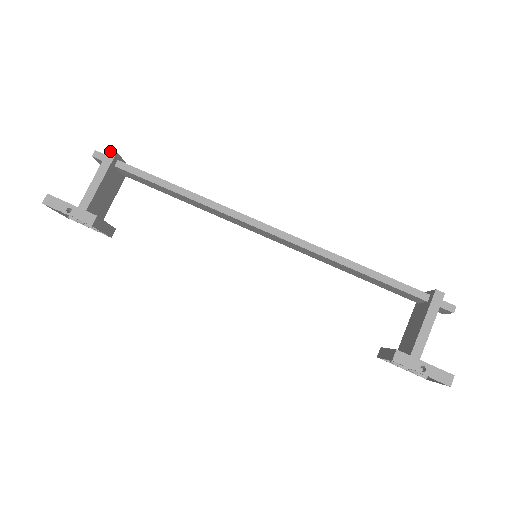
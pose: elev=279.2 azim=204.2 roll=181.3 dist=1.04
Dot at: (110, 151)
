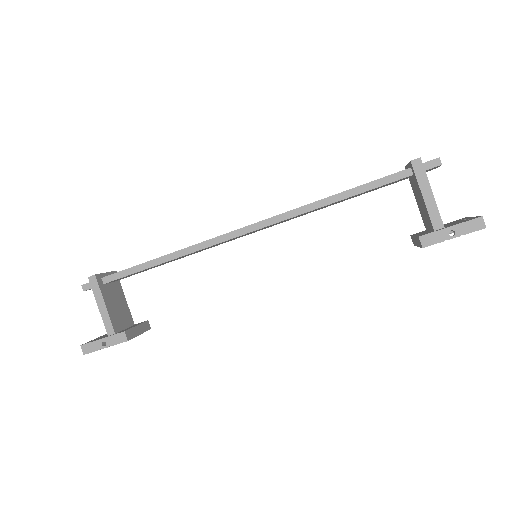
Dot at: (90, 278)
